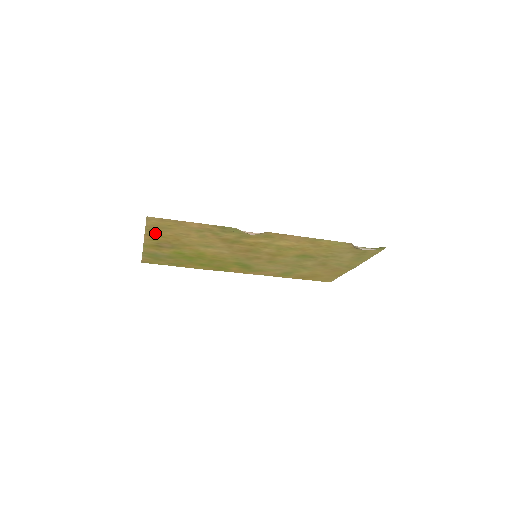
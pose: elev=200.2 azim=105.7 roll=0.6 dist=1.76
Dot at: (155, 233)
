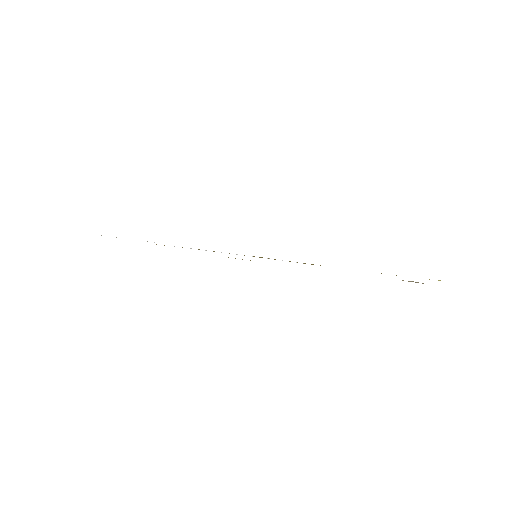
Dot at: occluded
